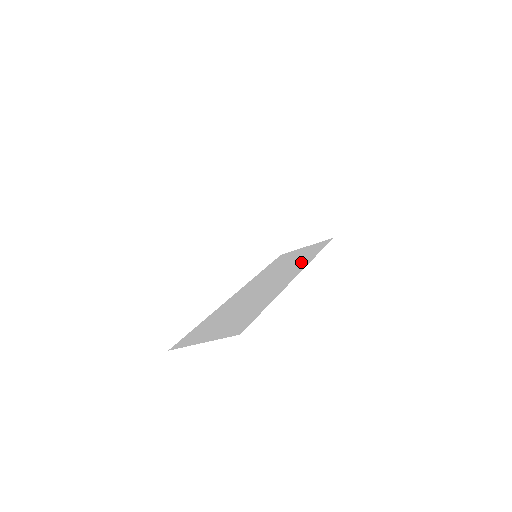
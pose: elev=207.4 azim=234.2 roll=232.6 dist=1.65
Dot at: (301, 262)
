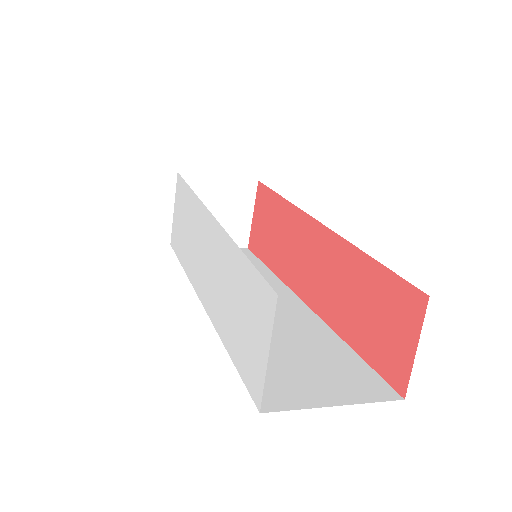
Dot at: occluded
